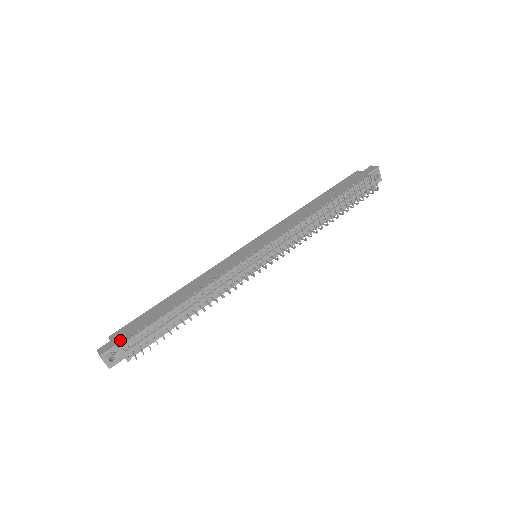
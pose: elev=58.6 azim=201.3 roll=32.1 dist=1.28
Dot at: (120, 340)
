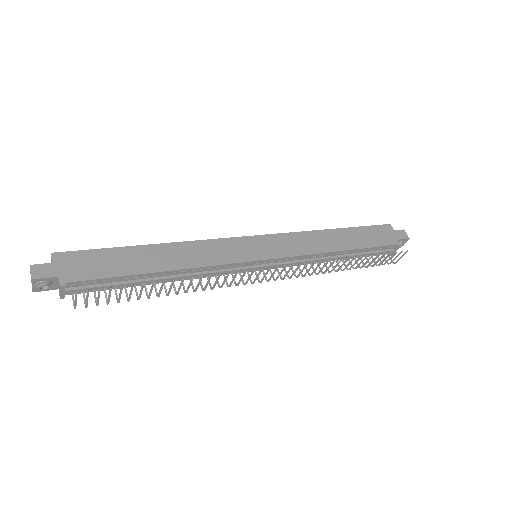
Dot at: (66, 273)
